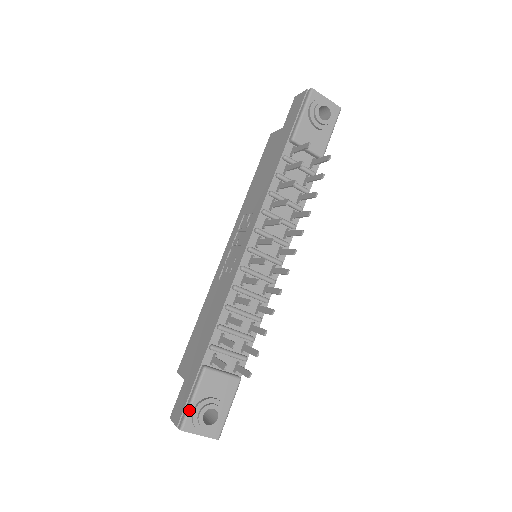
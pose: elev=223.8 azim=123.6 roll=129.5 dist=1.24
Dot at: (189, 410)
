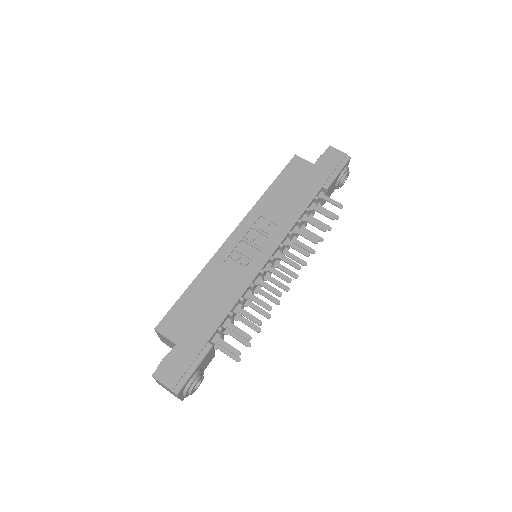
Dot at: (189, 378)
